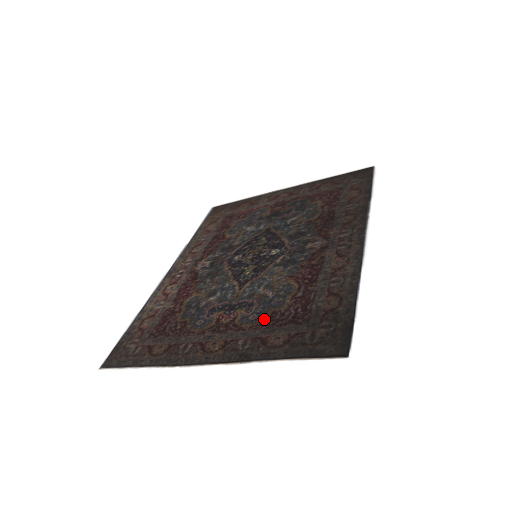
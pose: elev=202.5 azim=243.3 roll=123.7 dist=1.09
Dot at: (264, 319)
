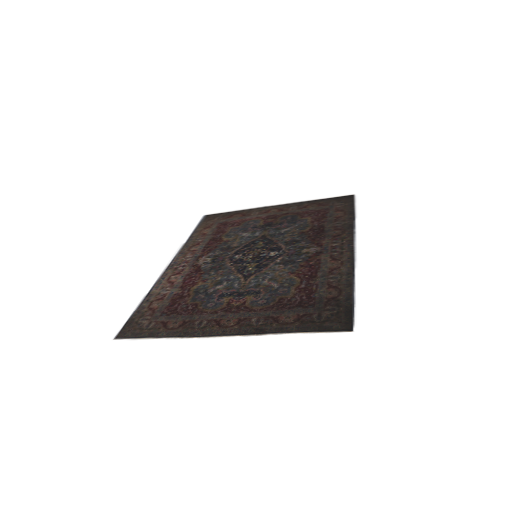
Dot at: (273, 303)
